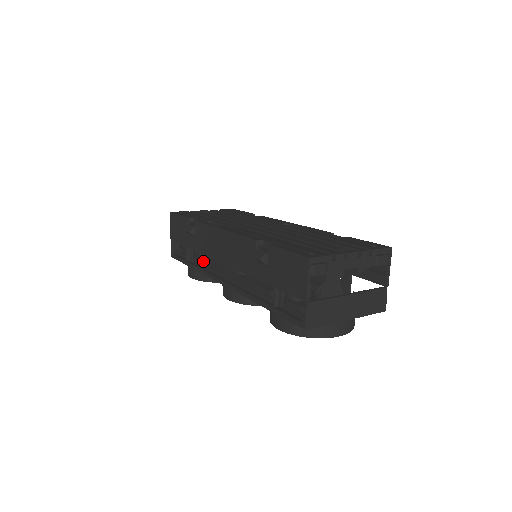
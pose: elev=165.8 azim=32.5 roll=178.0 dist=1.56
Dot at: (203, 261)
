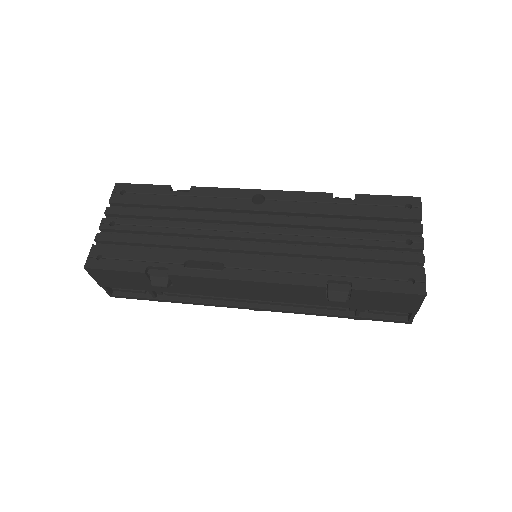
Dot at: occluded
